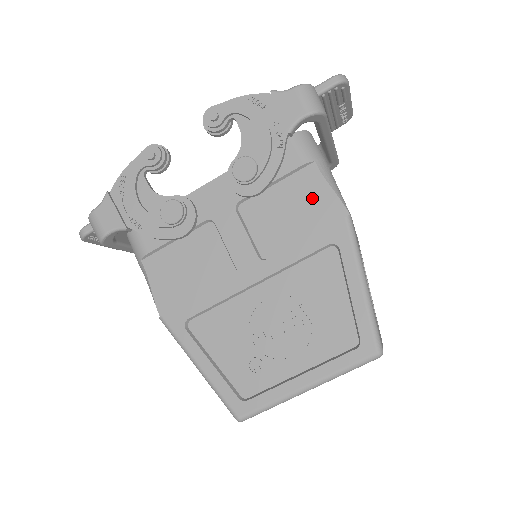
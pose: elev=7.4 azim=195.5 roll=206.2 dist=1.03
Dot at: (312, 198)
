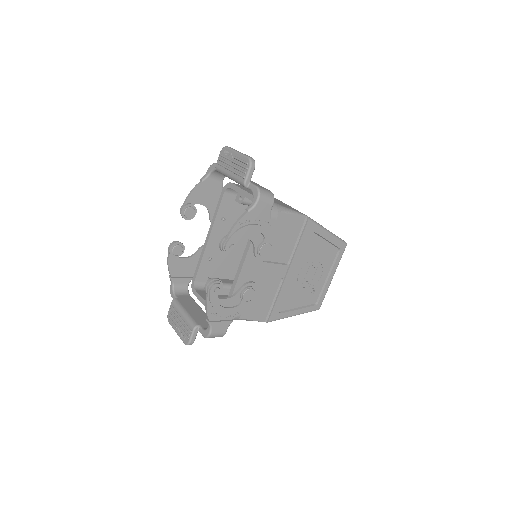
Dot at: (288, 225)
